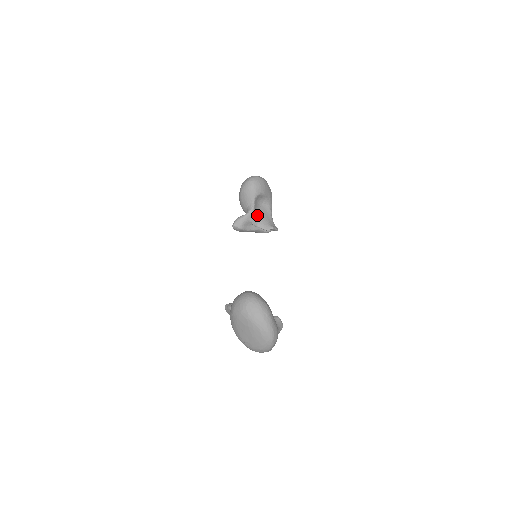
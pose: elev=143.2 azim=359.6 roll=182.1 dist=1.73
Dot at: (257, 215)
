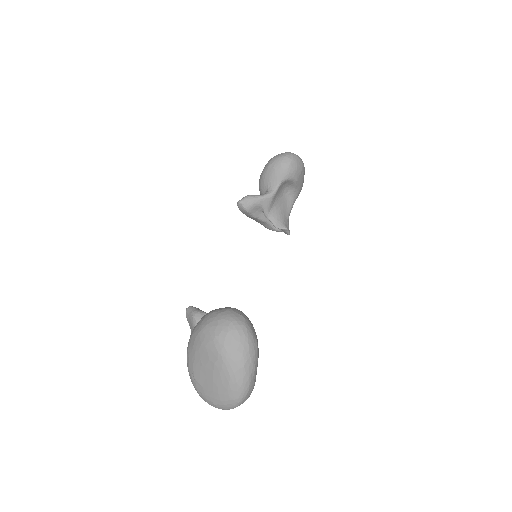
Dot at: (274, 203)
